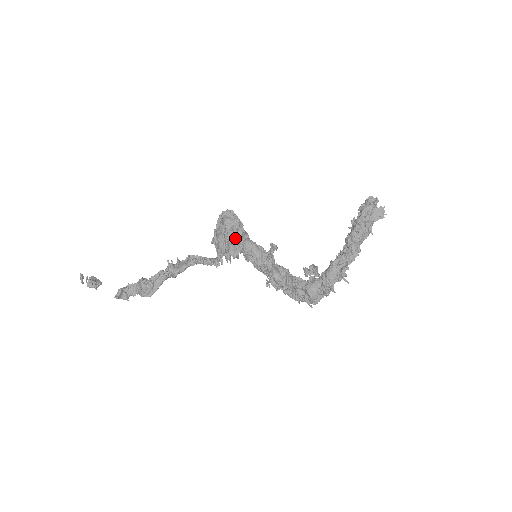
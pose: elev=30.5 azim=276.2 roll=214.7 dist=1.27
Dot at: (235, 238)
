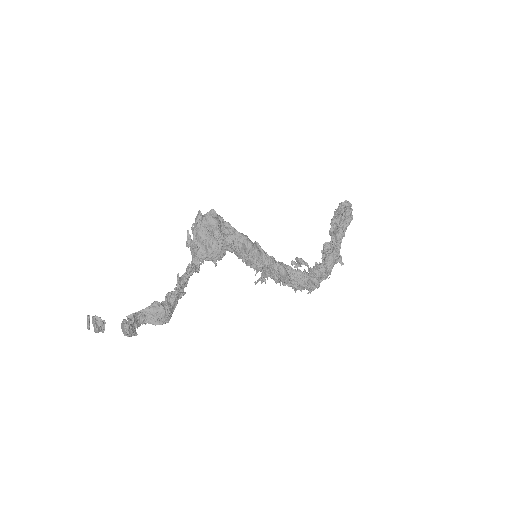
Dot at: (232, 240)
